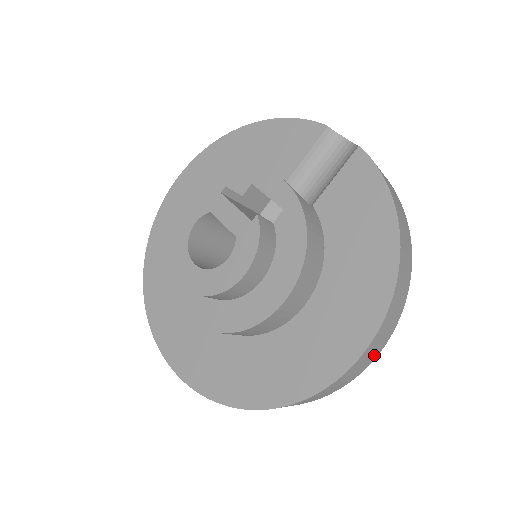
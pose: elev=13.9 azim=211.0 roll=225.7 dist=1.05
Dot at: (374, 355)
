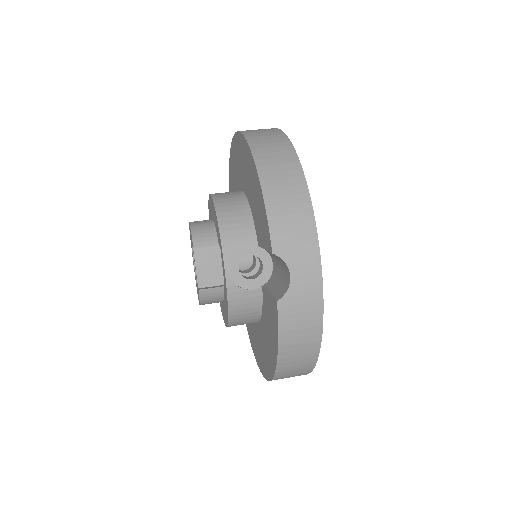
Dot at: occluded
